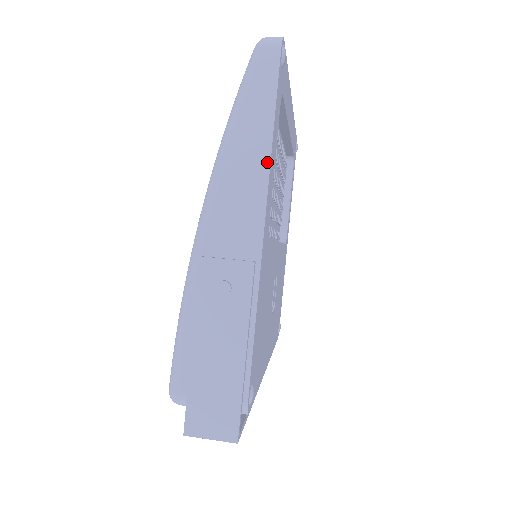
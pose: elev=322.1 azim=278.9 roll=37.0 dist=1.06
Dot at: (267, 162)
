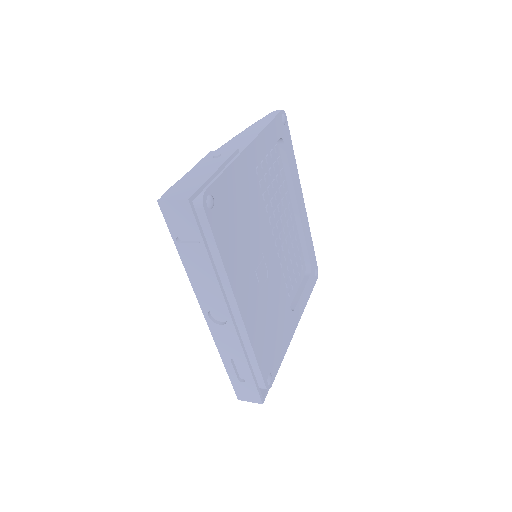
Dot at: (261, 130)
